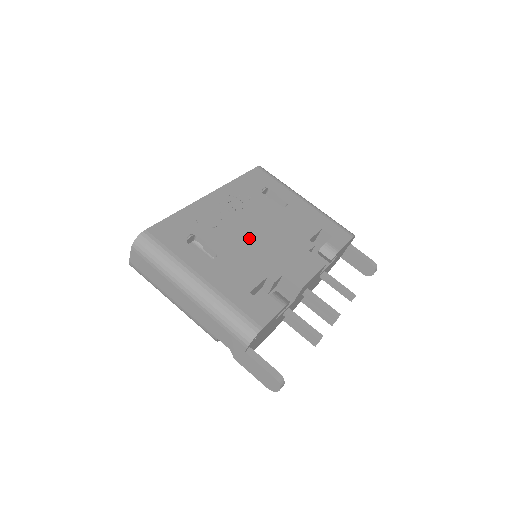
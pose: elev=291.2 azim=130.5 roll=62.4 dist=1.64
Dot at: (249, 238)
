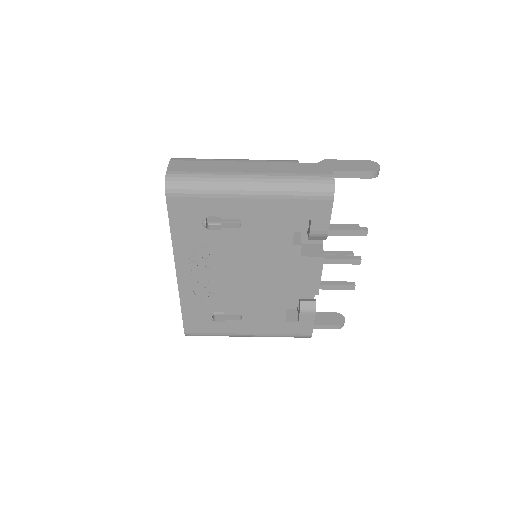
Dot at: (246, 286)
